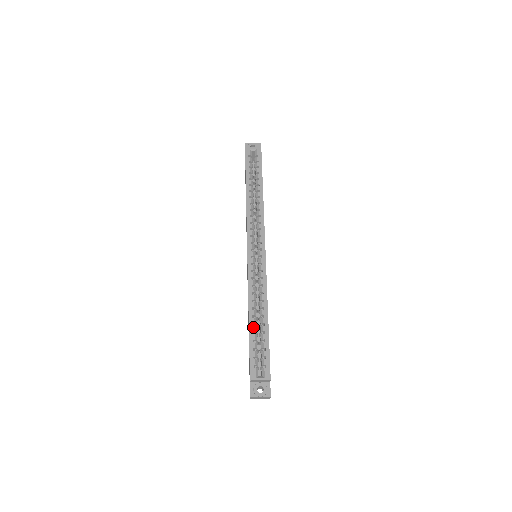
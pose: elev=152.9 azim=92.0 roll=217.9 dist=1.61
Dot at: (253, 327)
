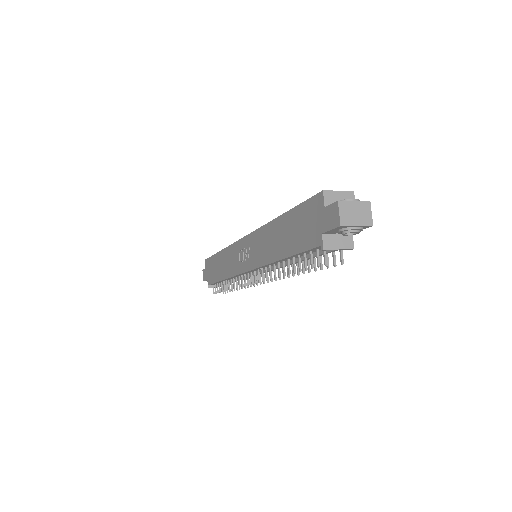
Dot at: occluded
